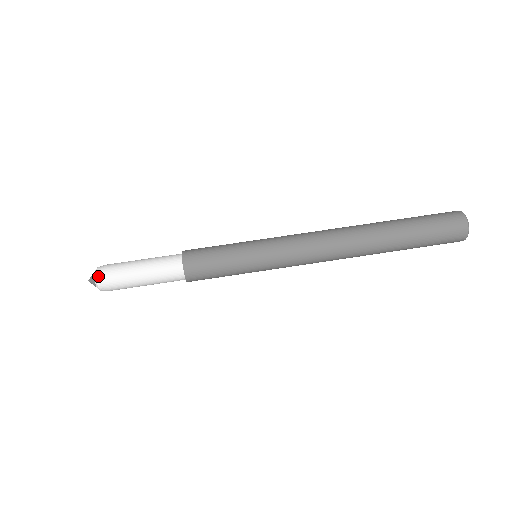
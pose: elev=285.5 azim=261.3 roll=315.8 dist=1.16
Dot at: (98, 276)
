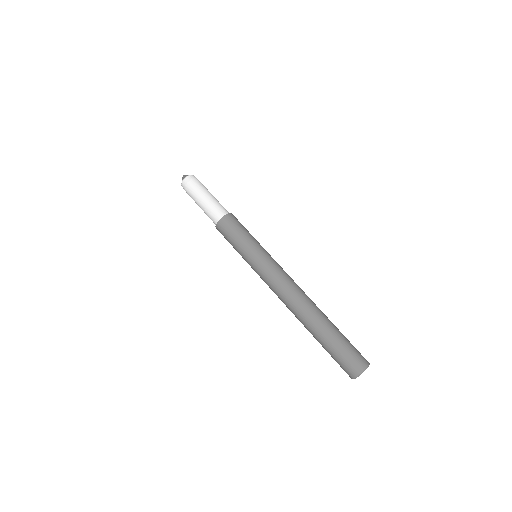
Dot at: (184, 182)
